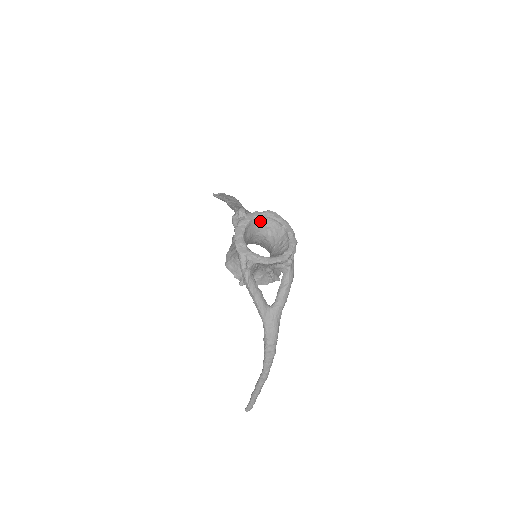
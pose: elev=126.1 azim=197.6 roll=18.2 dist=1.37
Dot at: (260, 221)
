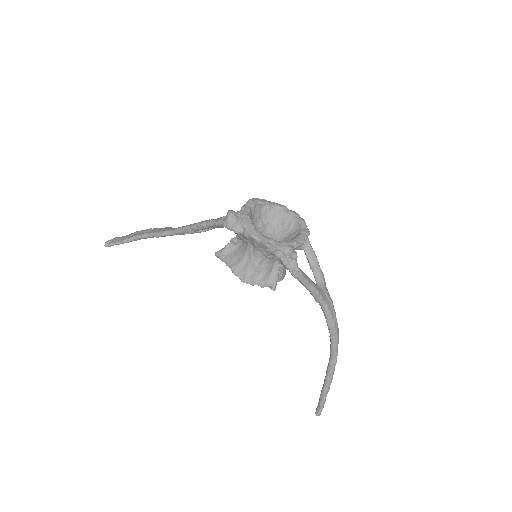
Dot at: (252, 214)
